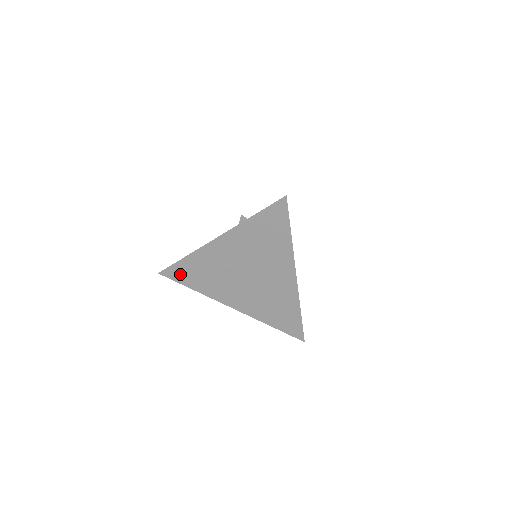
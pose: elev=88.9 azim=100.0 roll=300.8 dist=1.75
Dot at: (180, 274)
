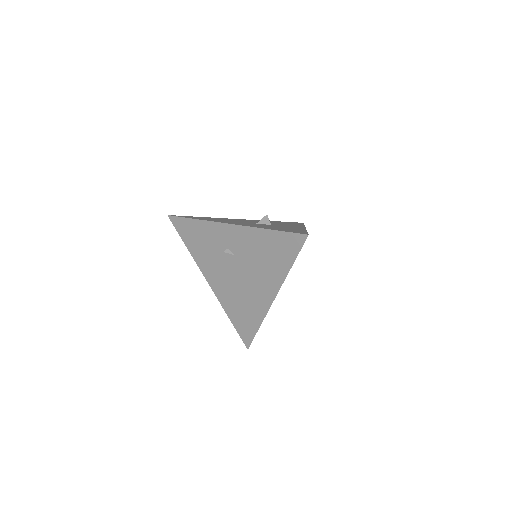
Dot at: (184, 229)
